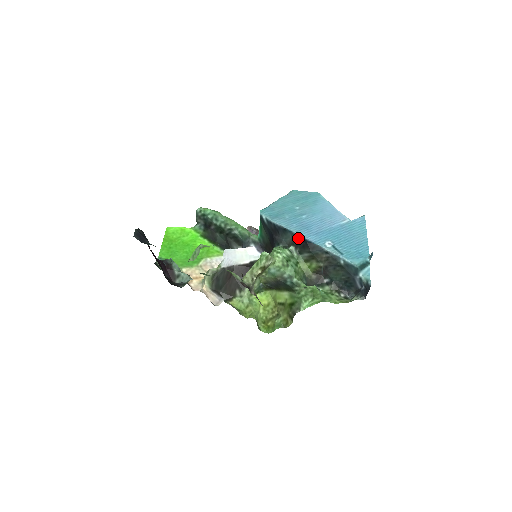
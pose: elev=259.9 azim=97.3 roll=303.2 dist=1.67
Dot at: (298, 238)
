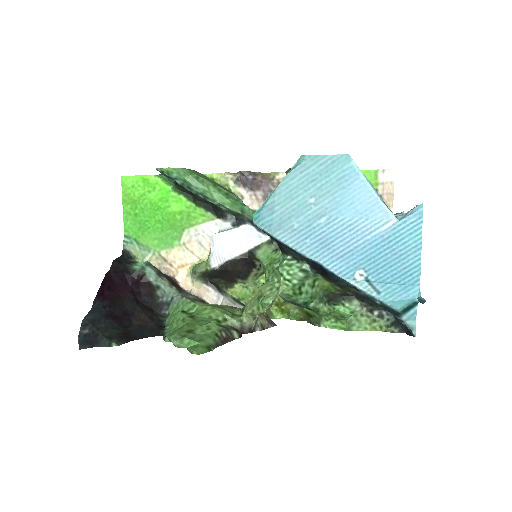
Dot at: (314, 264)
